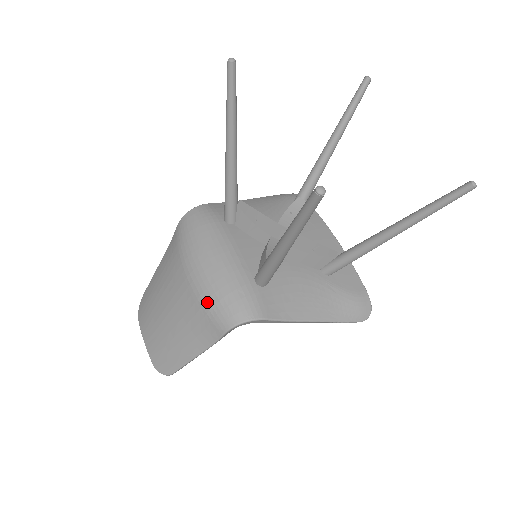
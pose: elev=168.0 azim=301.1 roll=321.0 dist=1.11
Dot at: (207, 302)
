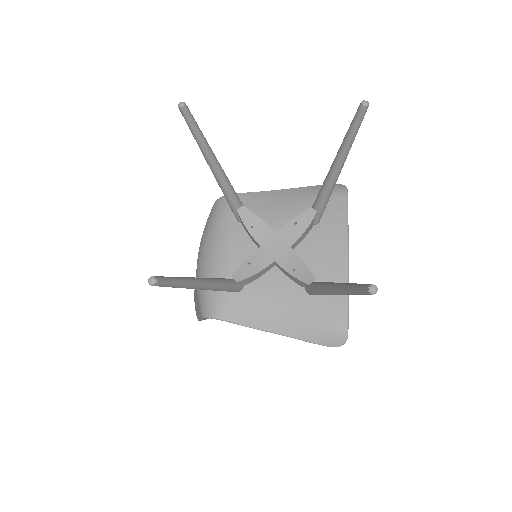
Dot at: occluded
